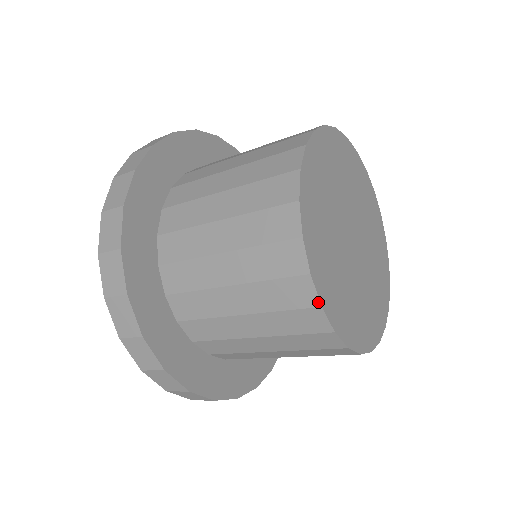
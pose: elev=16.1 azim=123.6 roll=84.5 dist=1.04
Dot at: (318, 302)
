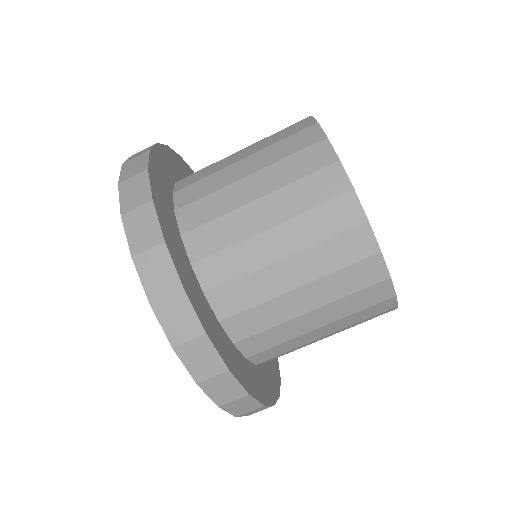
Dot at: (336, 157)
